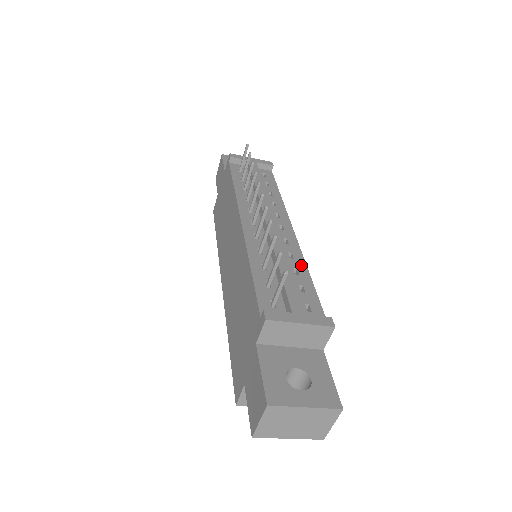
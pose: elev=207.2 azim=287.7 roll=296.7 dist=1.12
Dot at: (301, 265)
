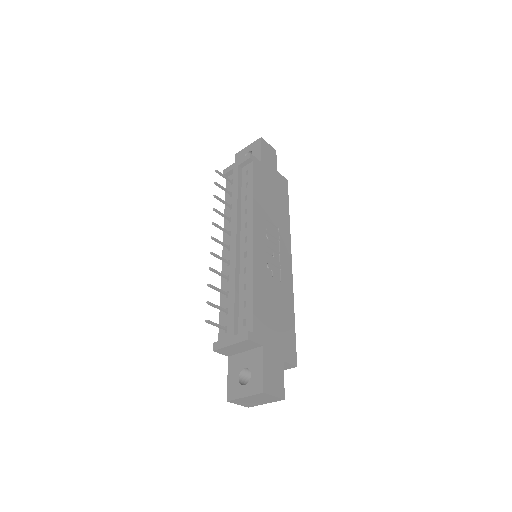
Dot at: (249, 278)
